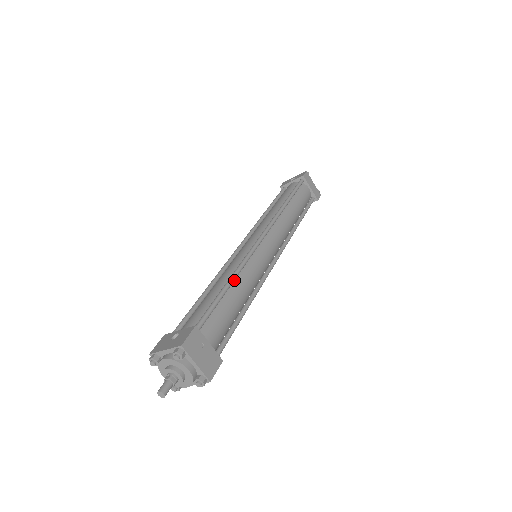
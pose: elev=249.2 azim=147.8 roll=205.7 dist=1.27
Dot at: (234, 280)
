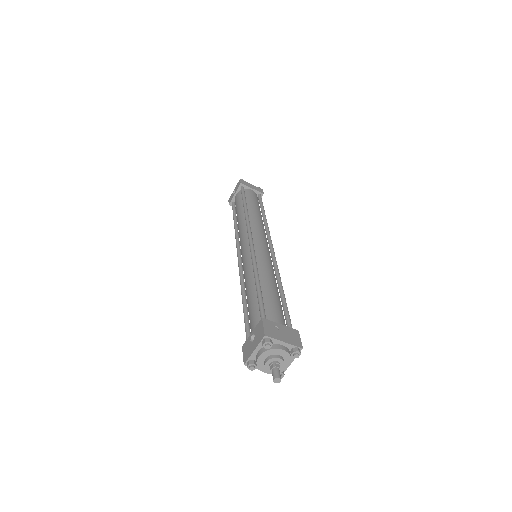
Dot at: occluded
